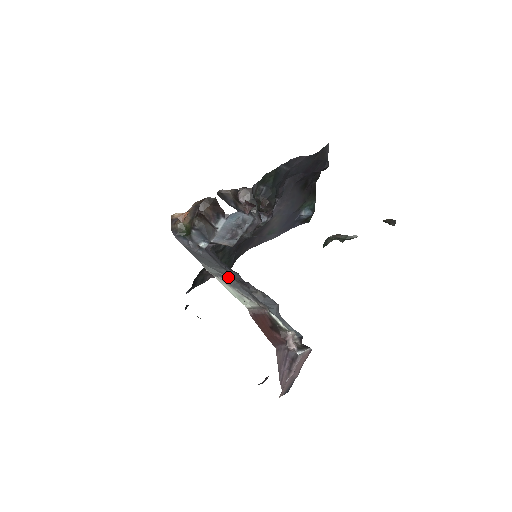
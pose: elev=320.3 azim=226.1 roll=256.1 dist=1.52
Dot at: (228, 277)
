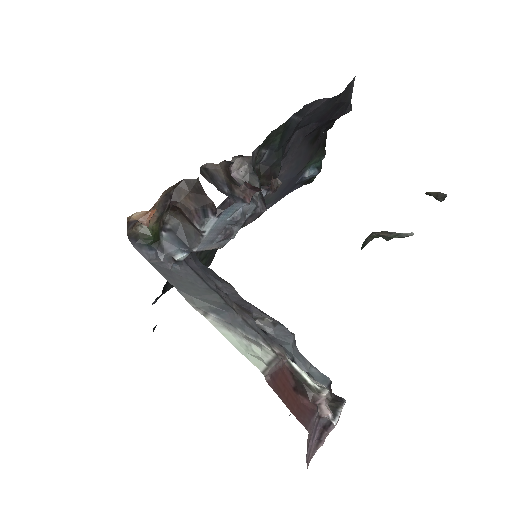
Dot at: (224, 309)
